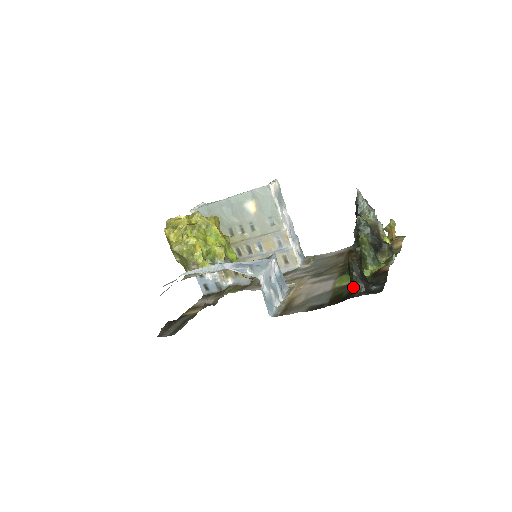
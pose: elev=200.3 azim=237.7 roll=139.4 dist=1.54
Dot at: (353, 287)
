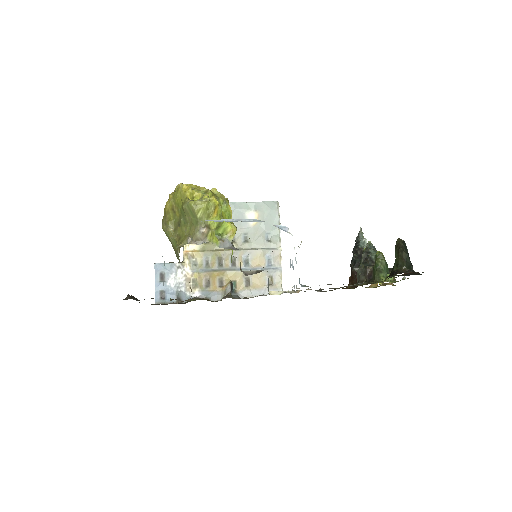
Dot at: (400, 265)
